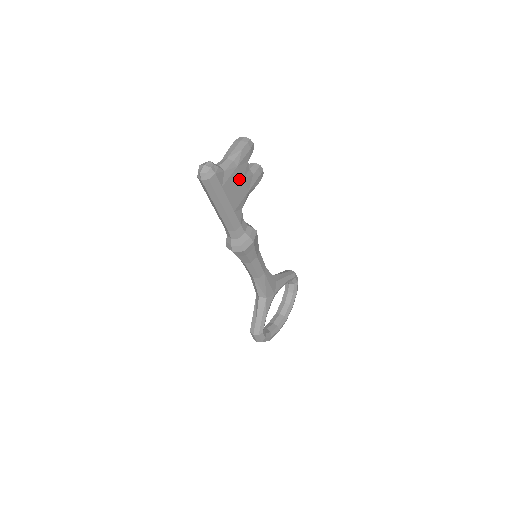
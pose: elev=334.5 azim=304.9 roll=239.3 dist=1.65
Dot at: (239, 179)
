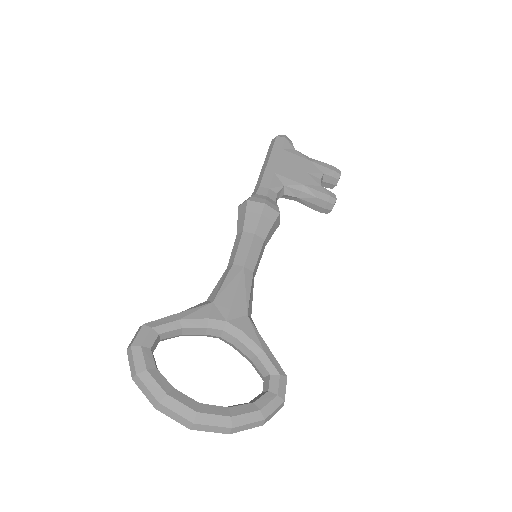
Dot at: (303, 168)
